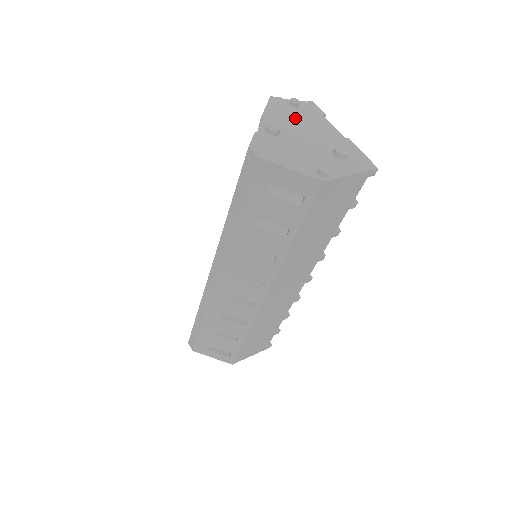
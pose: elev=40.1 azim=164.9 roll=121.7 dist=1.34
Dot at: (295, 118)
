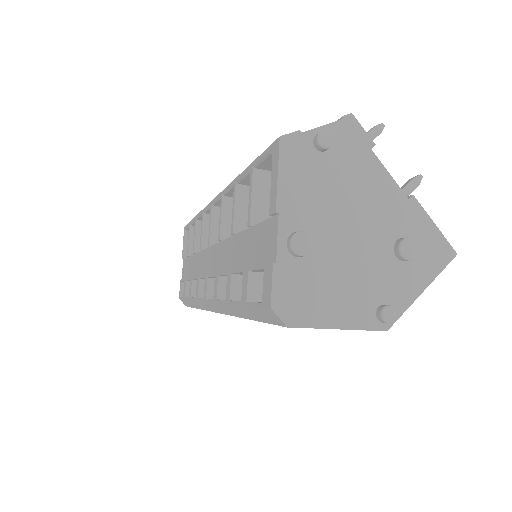
Dot at: (329, 184)
